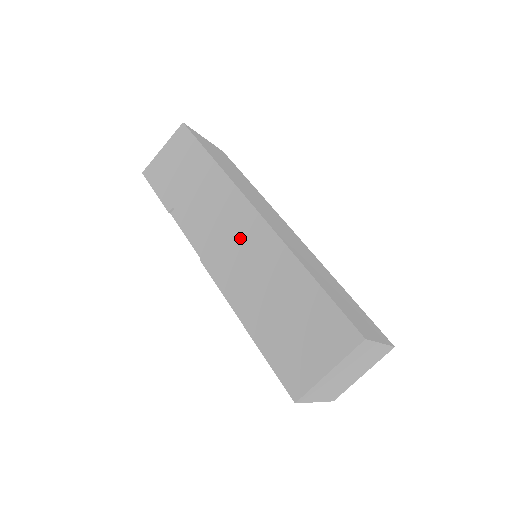
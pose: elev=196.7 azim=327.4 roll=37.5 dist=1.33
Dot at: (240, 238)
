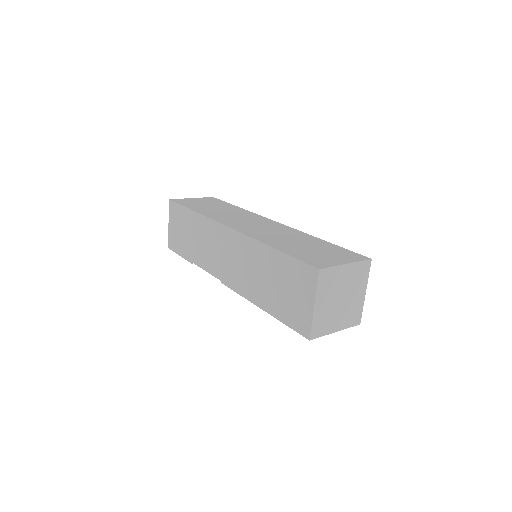
Dot at: (231, 252)
